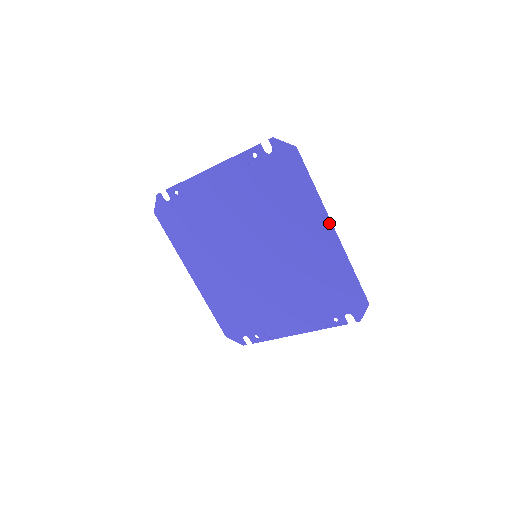
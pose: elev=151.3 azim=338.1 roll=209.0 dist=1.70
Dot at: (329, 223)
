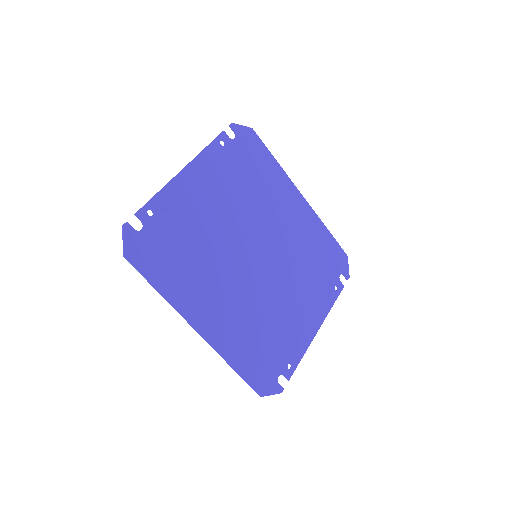
Dot at: (297, 191)
